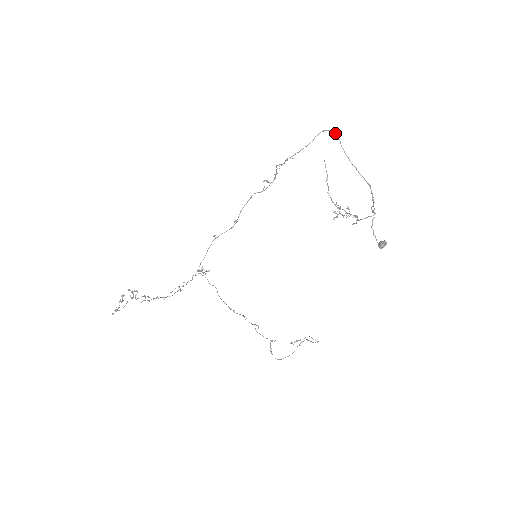
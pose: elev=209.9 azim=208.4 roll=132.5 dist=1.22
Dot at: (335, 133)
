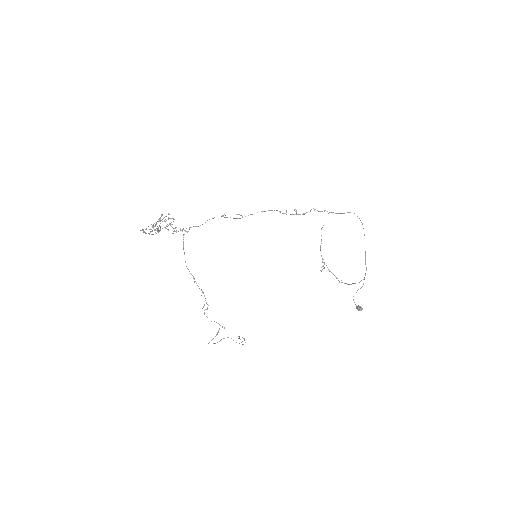
Dot at: occluded
